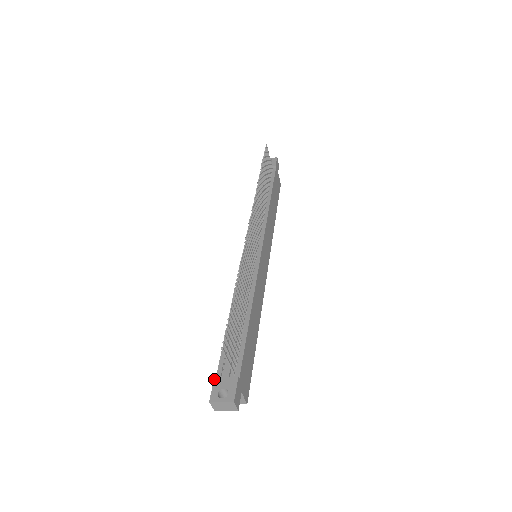
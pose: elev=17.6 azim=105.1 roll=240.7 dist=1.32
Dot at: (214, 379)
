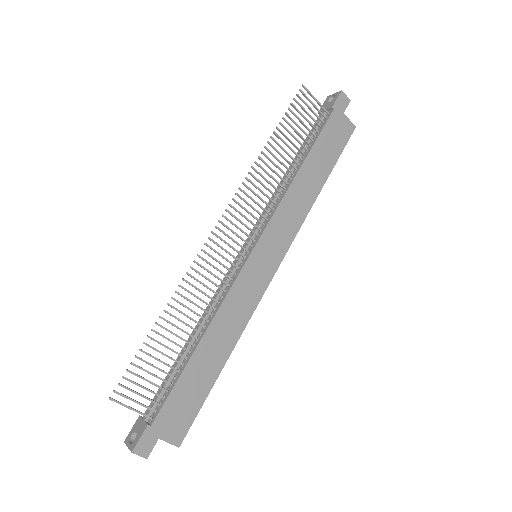
Dot at: (138, 417)
